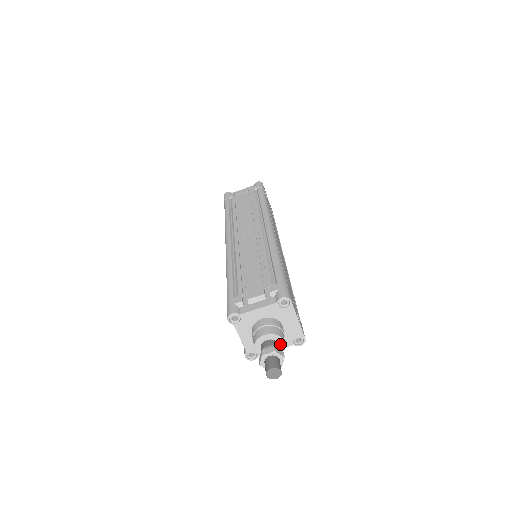
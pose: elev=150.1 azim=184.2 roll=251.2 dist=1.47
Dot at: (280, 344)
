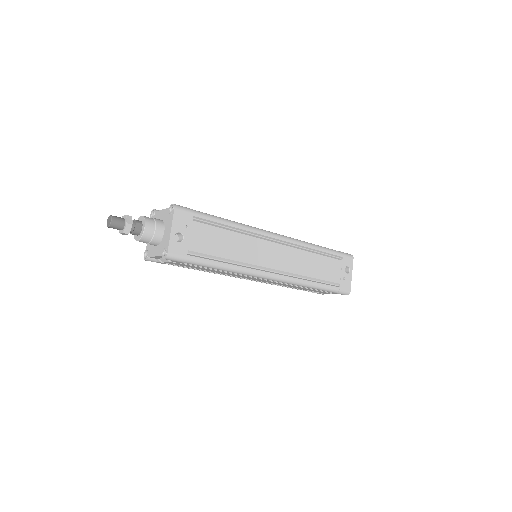
Dot at: (143, 228)
